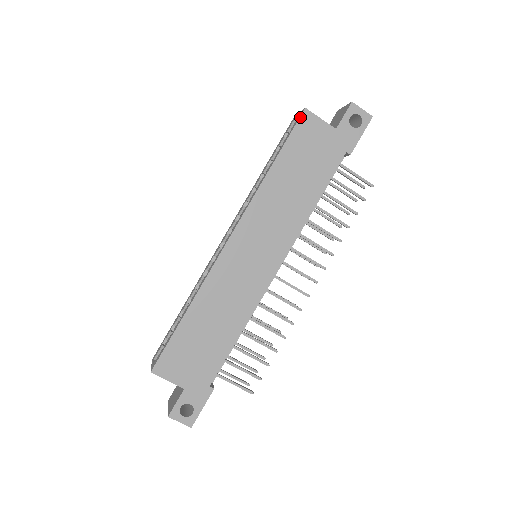
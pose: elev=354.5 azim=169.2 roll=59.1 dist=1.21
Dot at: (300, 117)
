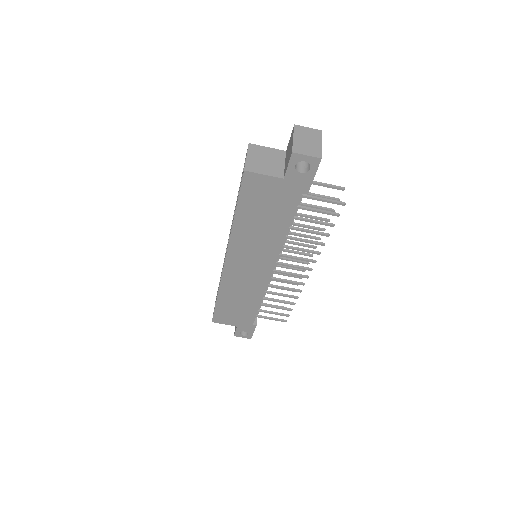
Dot at: (242, 179)
